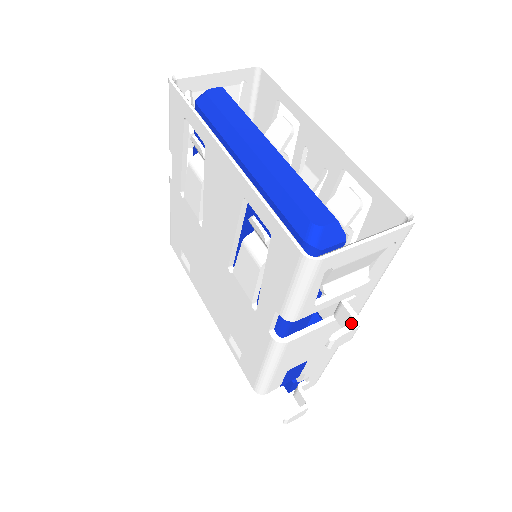
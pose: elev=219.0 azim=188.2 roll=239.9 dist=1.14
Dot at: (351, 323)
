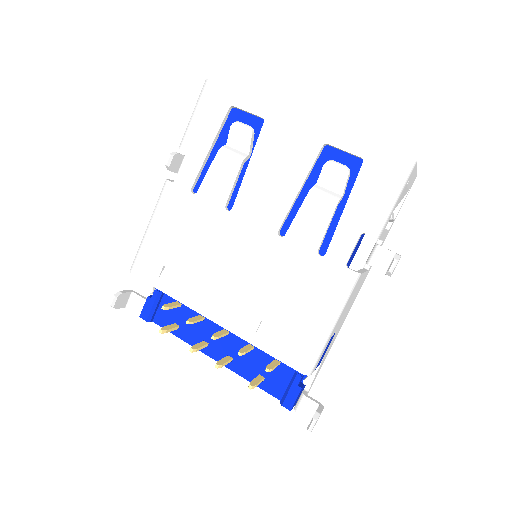
Dot at: (396, 253)
